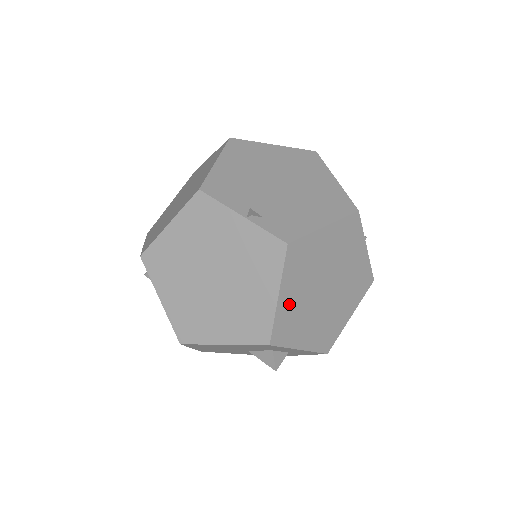
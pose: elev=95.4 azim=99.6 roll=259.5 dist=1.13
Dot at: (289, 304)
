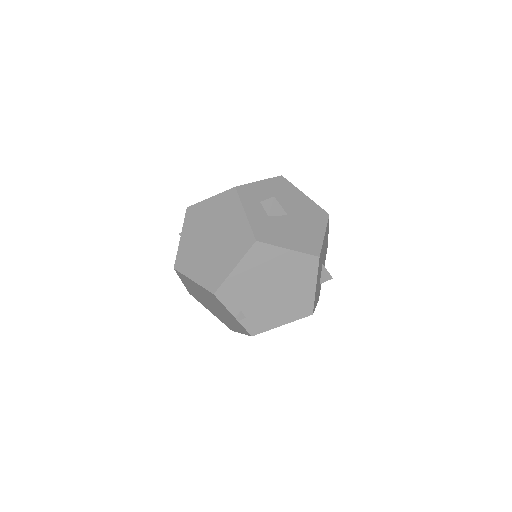
Dot at: occluded
